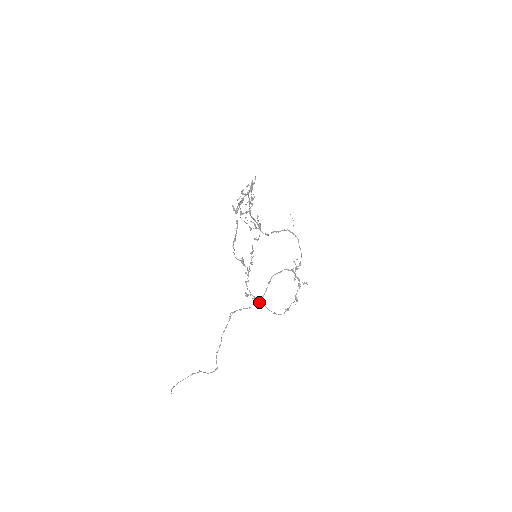
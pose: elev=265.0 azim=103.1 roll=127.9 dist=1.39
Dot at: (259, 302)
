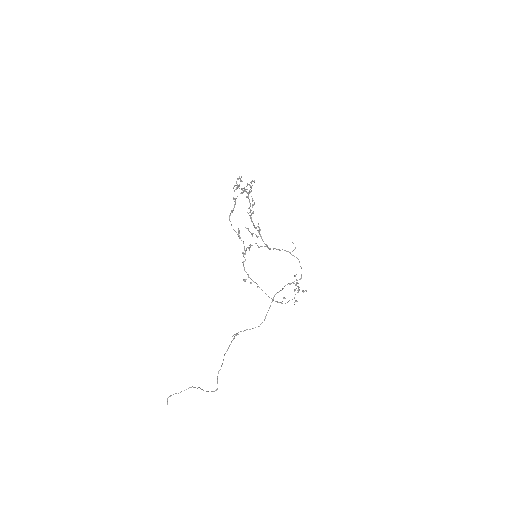
Dot at: occluded
